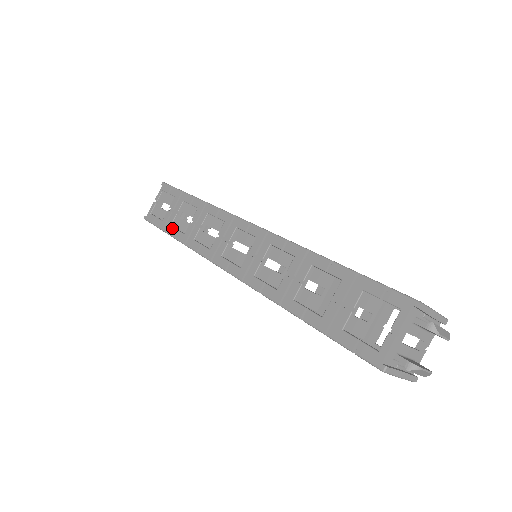
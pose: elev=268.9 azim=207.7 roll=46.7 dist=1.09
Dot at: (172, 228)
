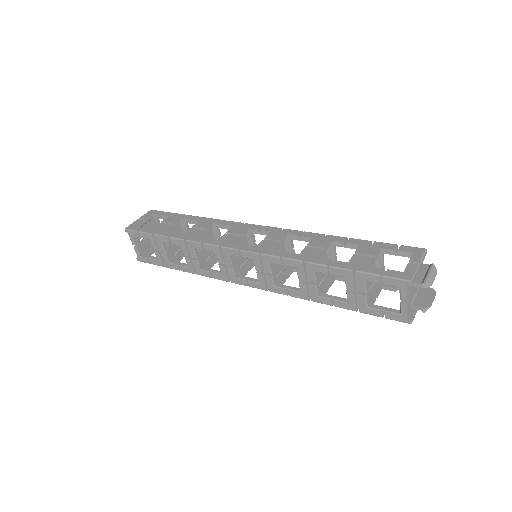
Dot at: (172, 265)
